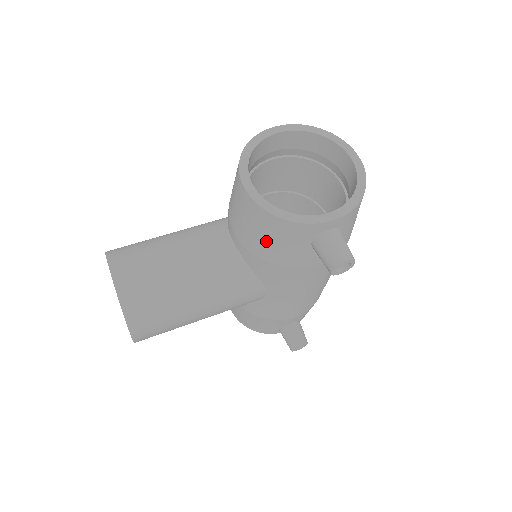
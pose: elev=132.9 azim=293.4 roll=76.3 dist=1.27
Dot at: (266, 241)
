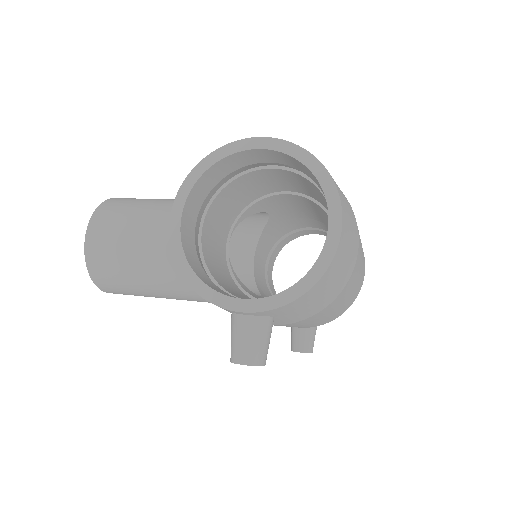
Dot at: occluded
